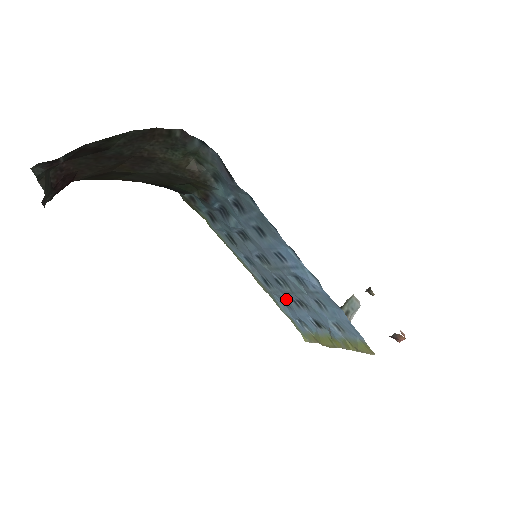
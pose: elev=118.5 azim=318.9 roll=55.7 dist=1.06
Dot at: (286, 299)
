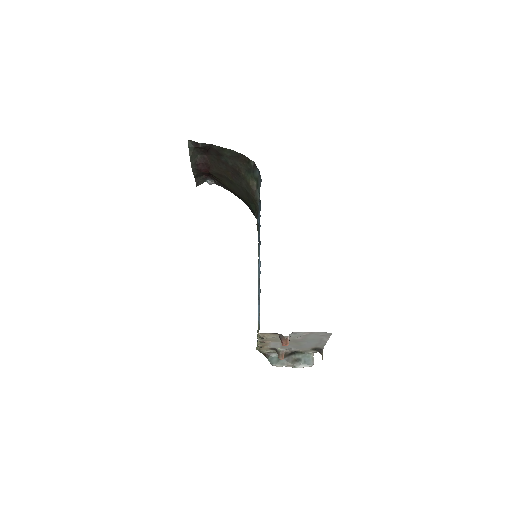
Dot at: occluded
